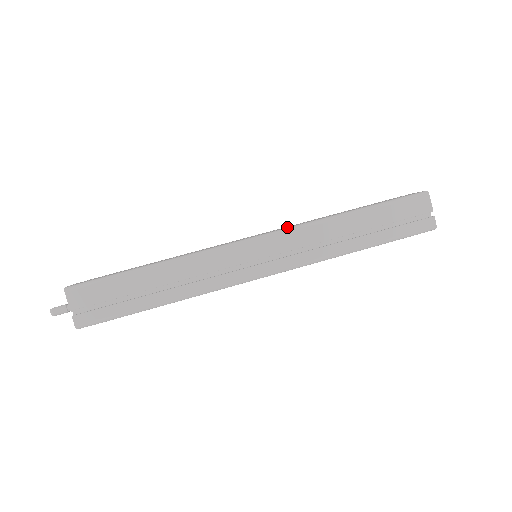
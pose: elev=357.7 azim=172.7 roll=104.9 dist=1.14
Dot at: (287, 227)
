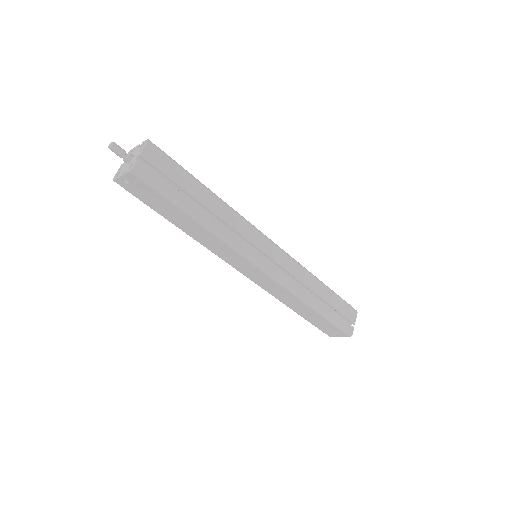
Dot at: occluded
